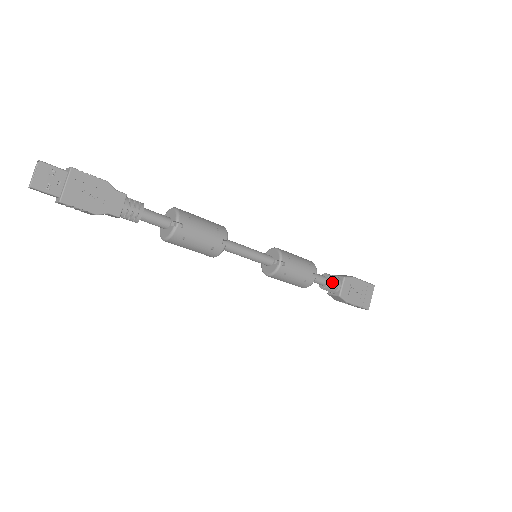
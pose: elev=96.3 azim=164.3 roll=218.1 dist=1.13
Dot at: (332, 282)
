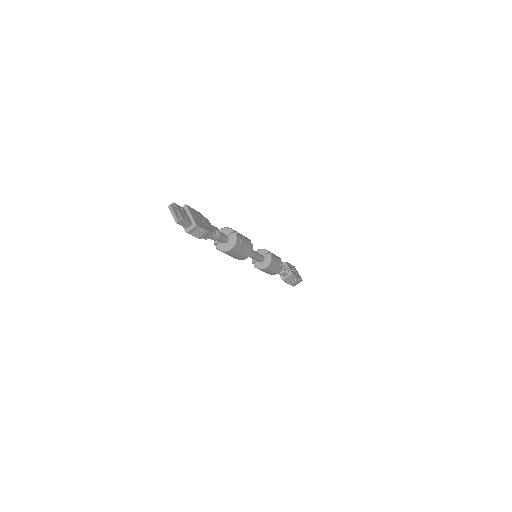
Dot at: (284, 266)
